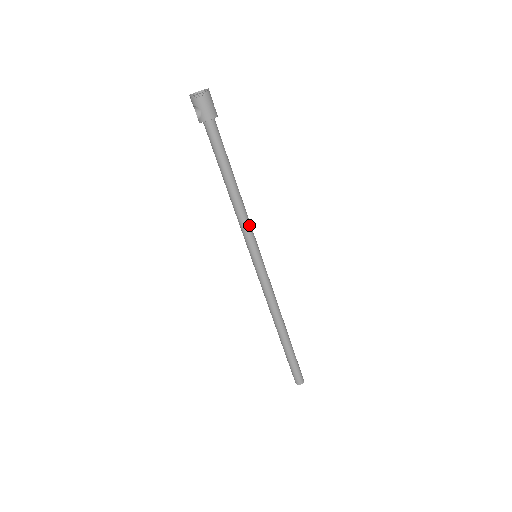
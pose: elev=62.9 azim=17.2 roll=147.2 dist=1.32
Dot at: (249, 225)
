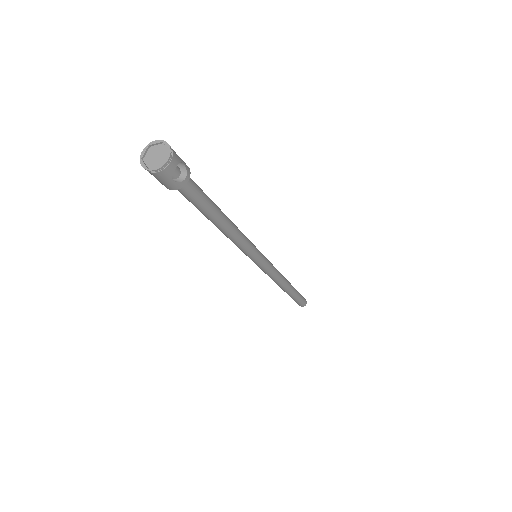
Dot at: (241, 247)
